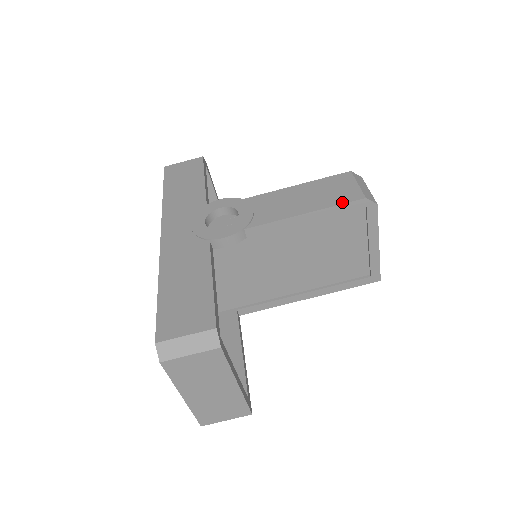
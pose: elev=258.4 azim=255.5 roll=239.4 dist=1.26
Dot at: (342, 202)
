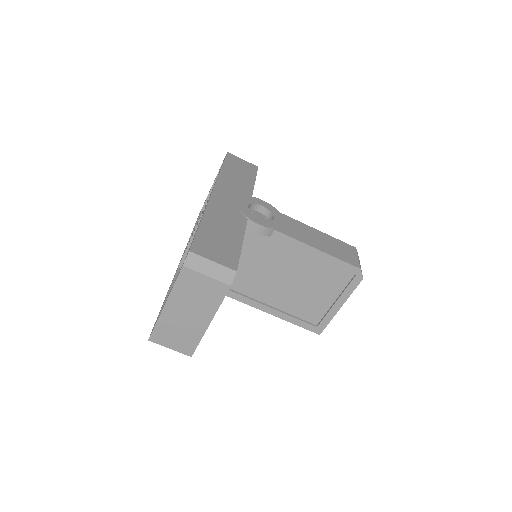
Dot at: (345, 260)
